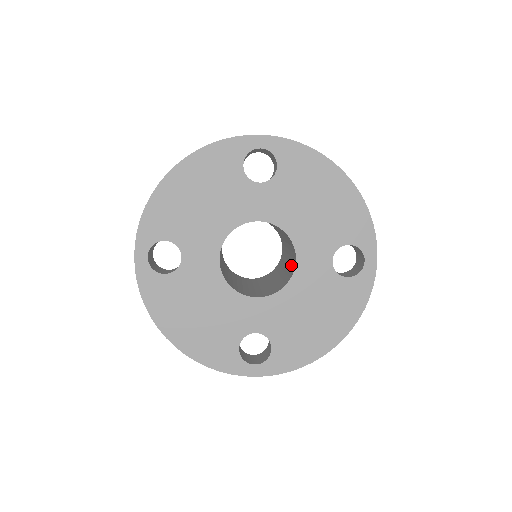
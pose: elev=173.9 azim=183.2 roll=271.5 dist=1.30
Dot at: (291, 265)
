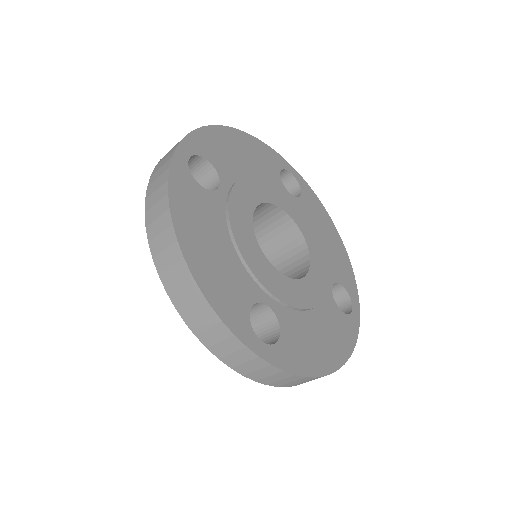
Dot at: occluded
